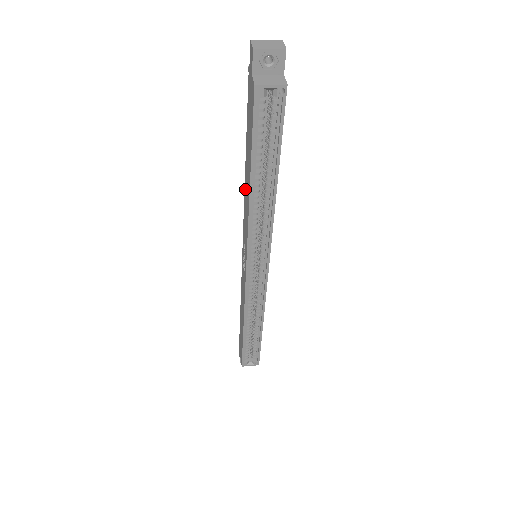
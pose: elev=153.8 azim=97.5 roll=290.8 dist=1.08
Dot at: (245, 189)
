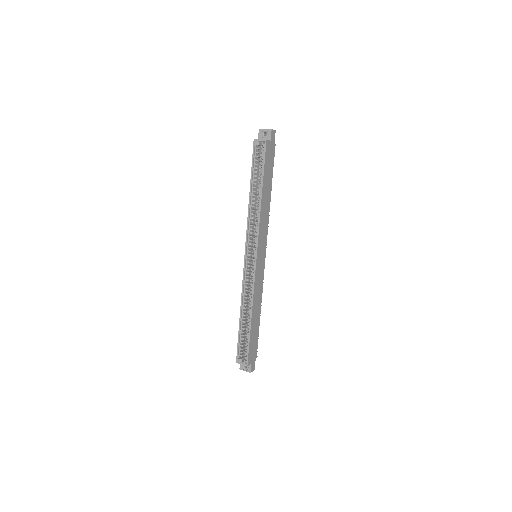
Dot at: occluded
